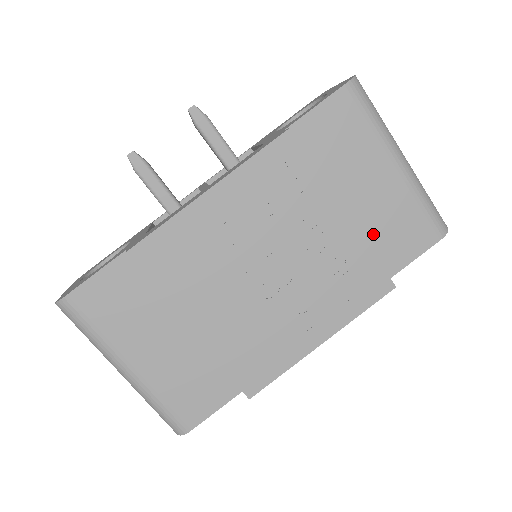
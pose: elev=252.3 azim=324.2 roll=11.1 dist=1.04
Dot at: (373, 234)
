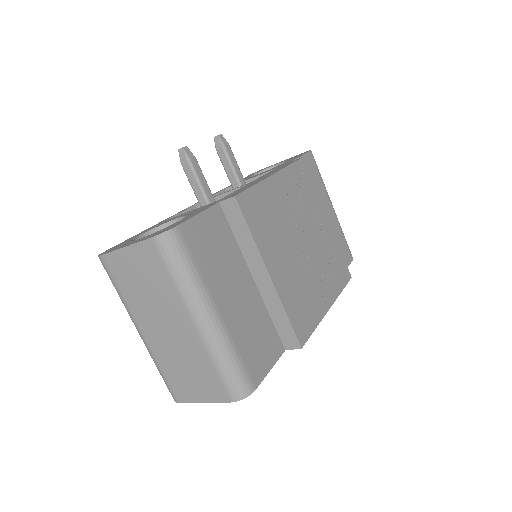
Dot at: occluded
